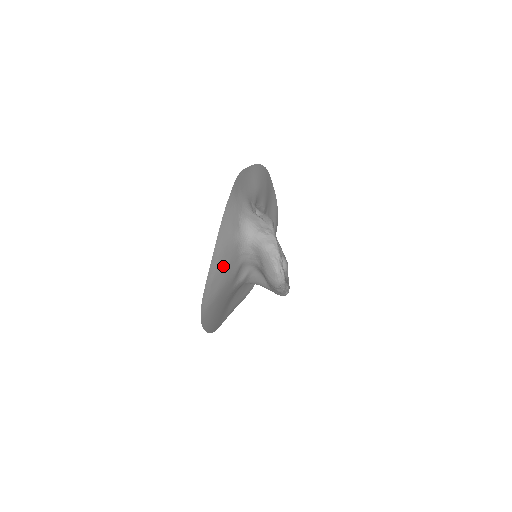
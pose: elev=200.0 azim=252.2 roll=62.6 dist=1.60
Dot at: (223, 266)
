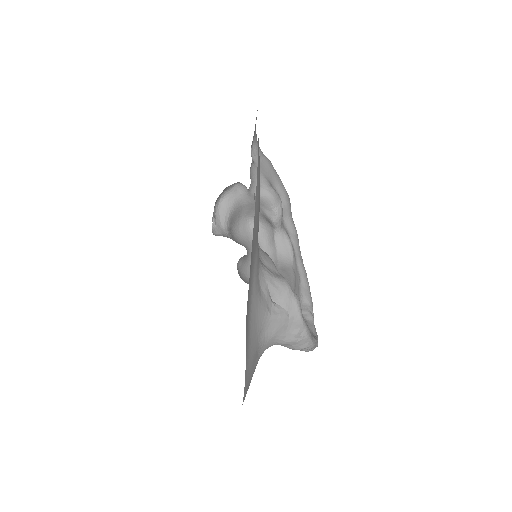
Dot at: occluded
